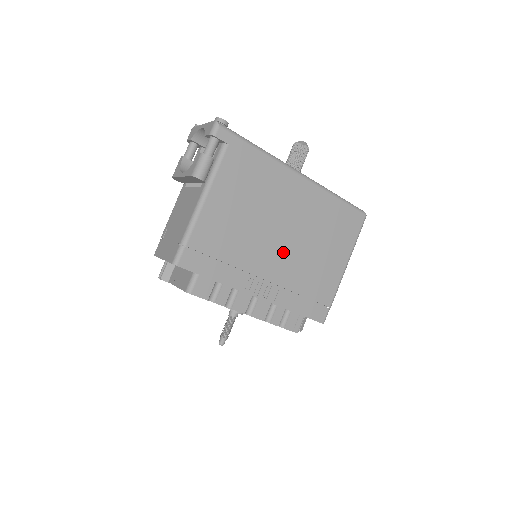
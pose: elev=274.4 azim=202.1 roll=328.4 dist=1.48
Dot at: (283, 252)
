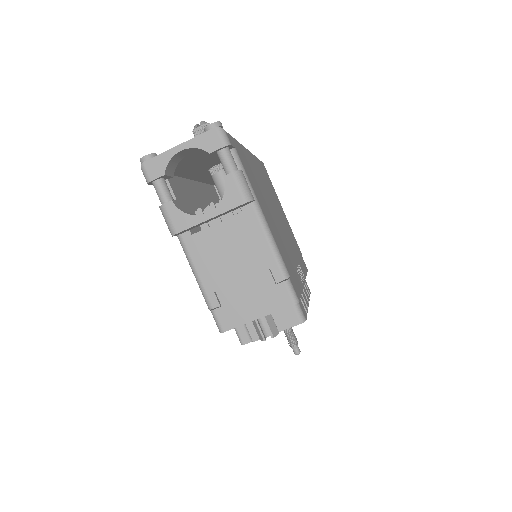
Dot at: (284, 230)
